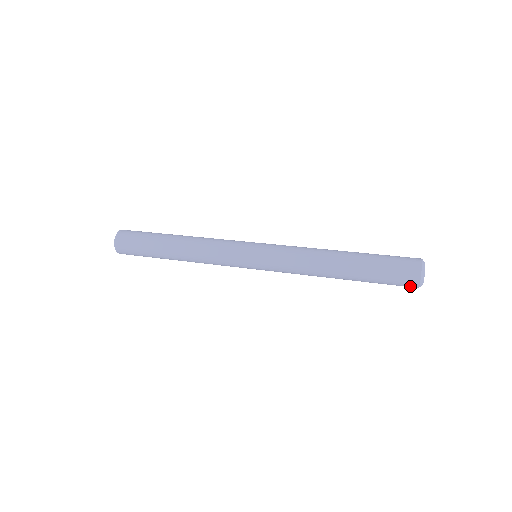
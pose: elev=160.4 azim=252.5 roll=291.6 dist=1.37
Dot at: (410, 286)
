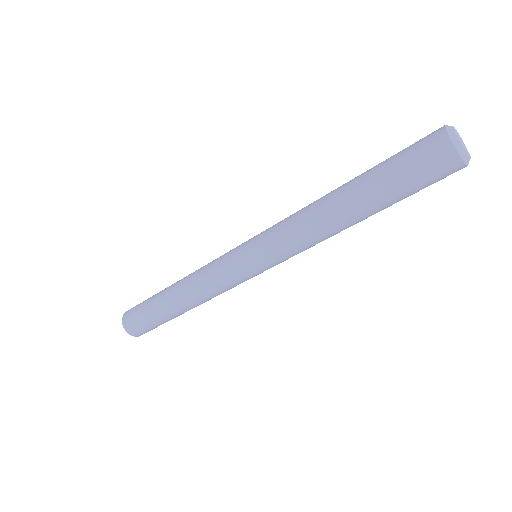
Dot at: (435, 141)
